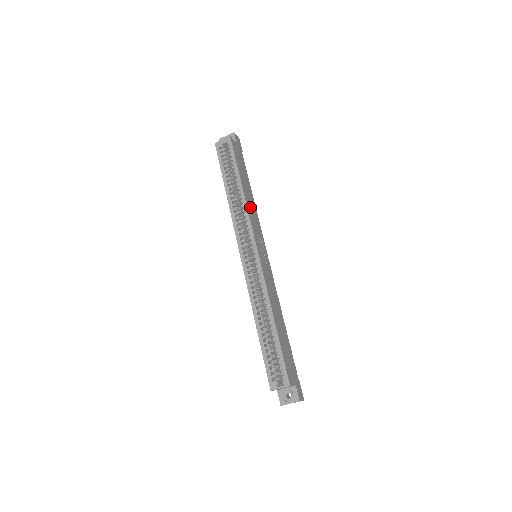
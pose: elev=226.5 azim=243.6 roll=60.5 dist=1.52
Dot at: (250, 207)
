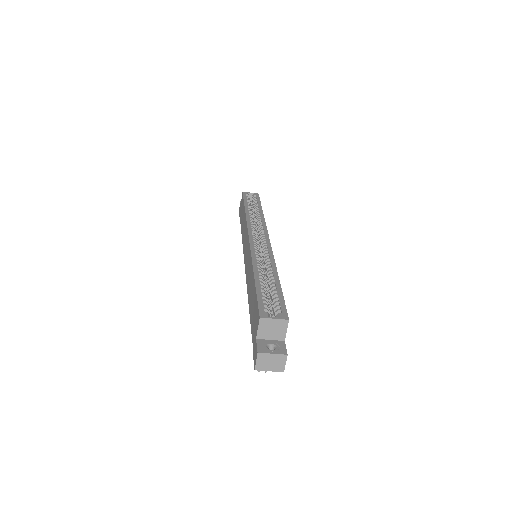
Dot at: occluded
